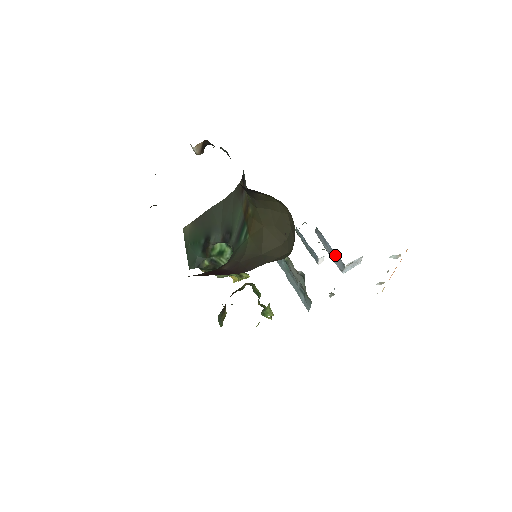
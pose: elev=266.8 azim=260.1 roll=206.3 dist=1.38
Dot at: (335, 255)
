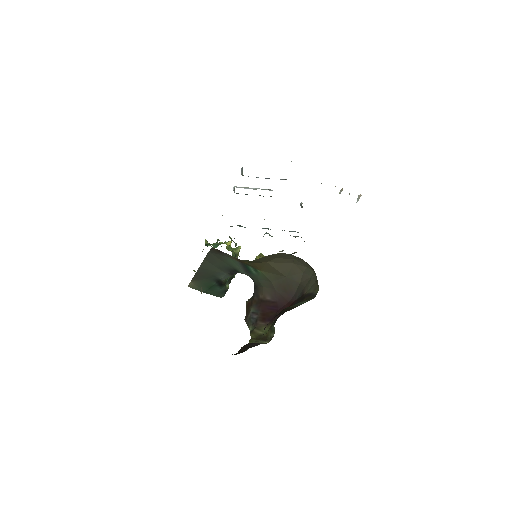
Dot at: occluded
